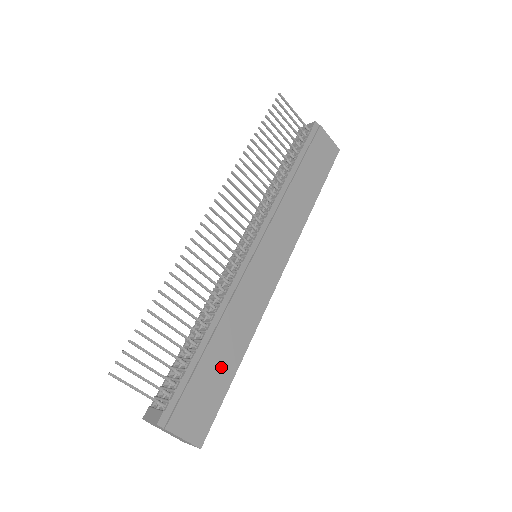
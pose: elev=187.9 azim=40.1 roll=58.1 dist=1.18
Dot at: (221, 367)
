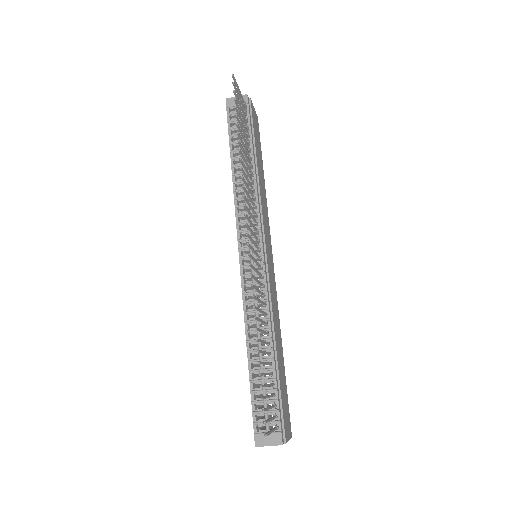
Dot at: (282, 369)
